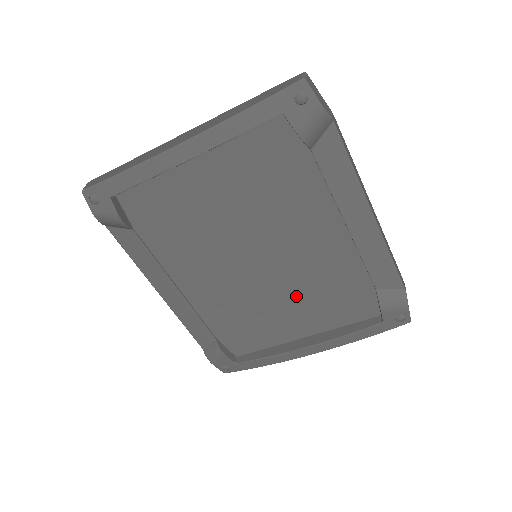
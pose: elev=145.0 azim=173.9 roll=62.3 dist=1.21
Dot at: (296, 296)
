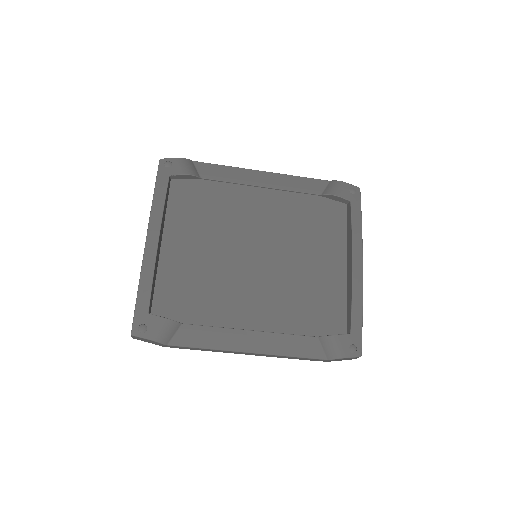
Dot at: (303, 248)
